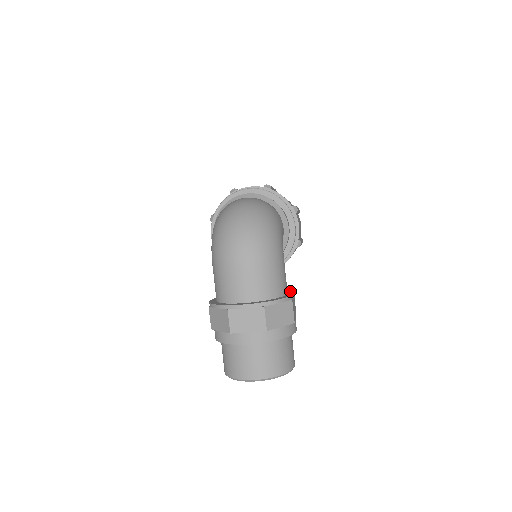
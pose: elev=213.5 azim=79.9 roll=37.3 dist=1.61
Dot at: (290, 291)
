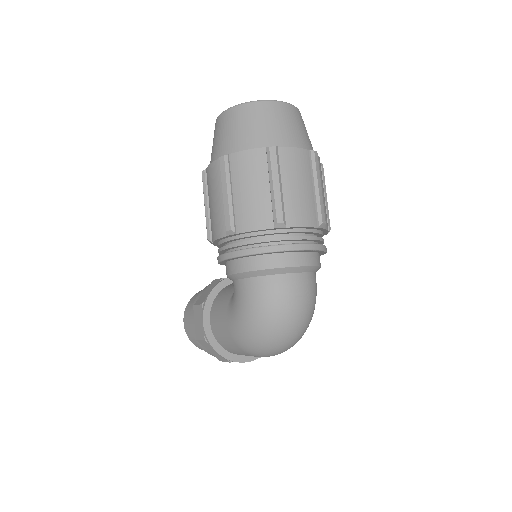
Dot at: occluded
